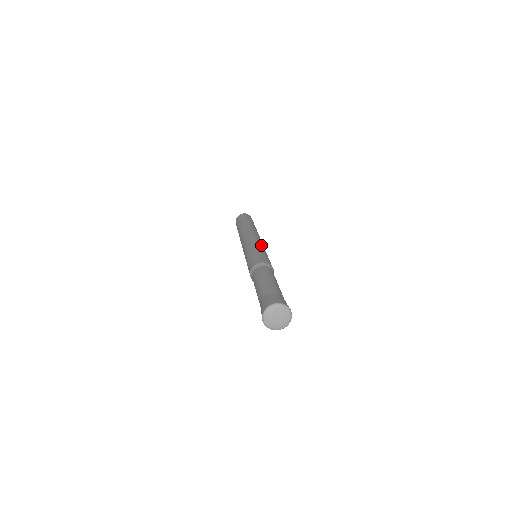
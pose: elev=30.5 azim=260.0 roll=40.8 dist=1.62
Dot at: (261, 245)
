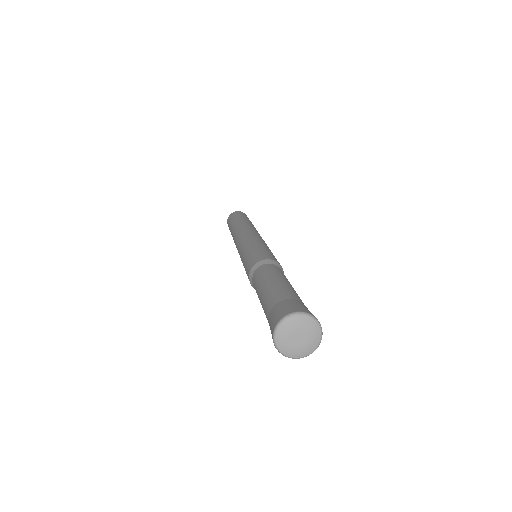
Dot at: occluded
